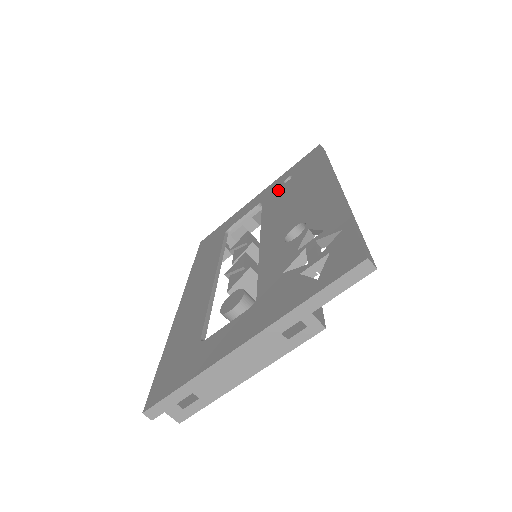
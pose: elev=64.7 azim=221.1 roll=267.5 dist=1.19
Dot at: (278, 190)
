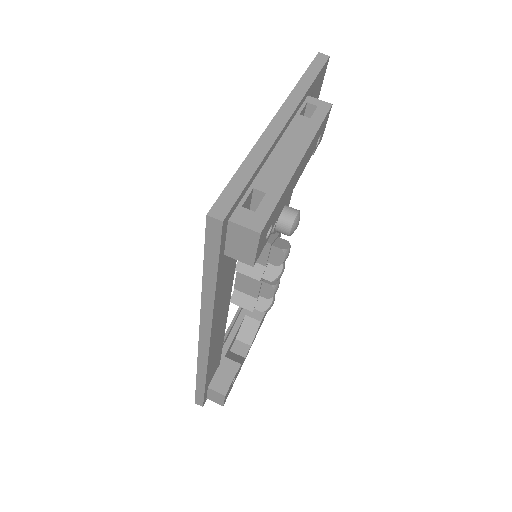
Dot at: occluded
